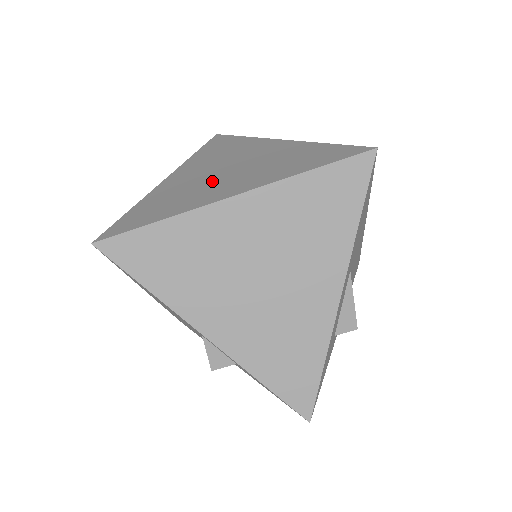
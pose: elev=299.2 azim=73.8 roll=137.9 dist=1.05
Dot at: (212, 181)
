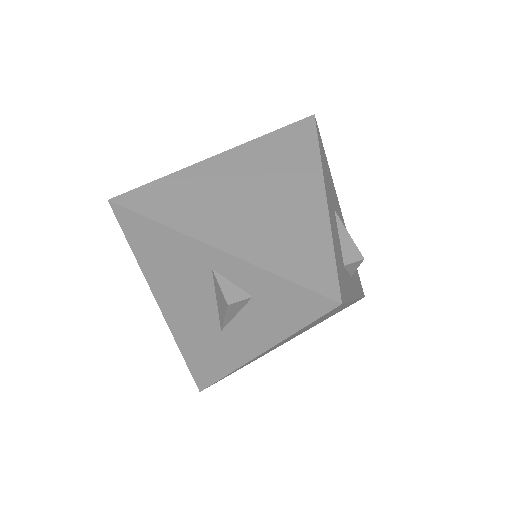
Dot at: occluded
